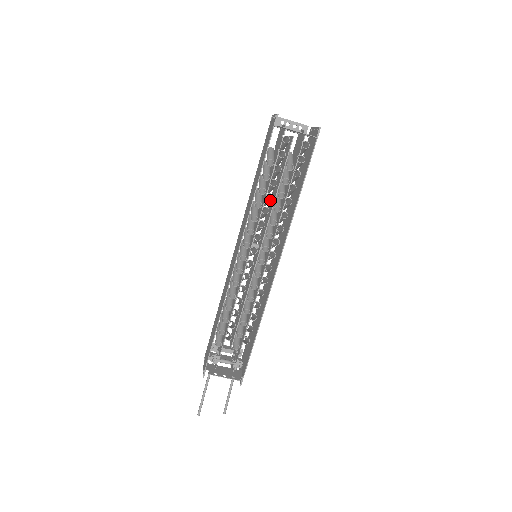
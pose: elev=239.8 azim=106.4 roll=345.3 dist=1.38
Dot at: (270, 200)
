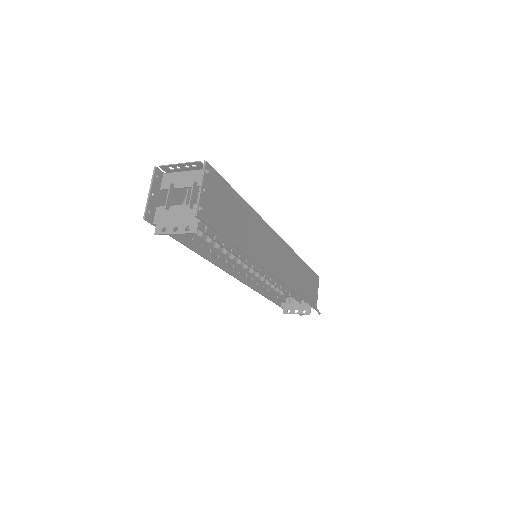
Dot at: (219, 248)
